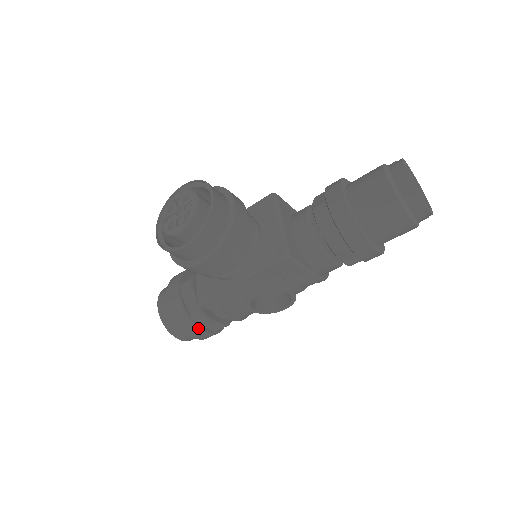
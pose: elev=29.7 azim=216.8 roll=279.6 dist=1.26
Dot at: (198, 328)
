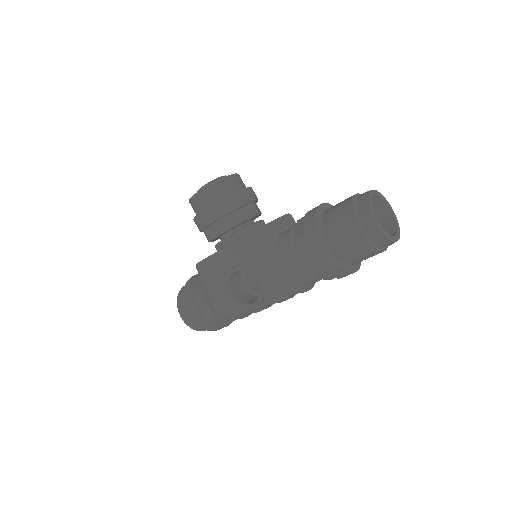
Dot at: (192, 302)
